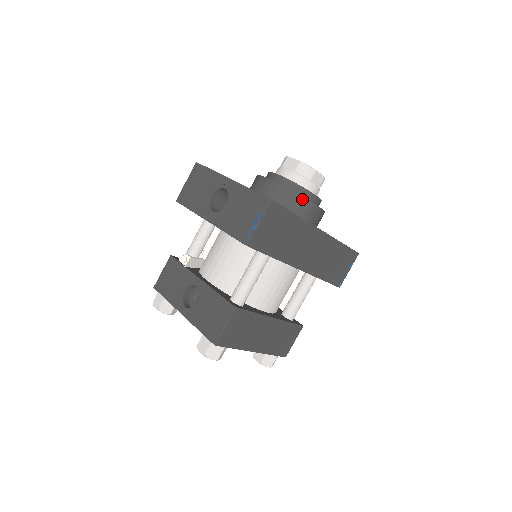
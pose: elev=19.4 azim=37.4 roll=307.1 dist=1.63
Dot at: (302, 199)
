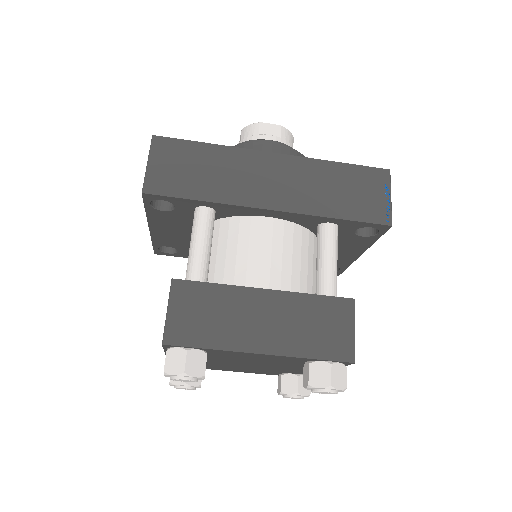
Dot at: (243, 146)
